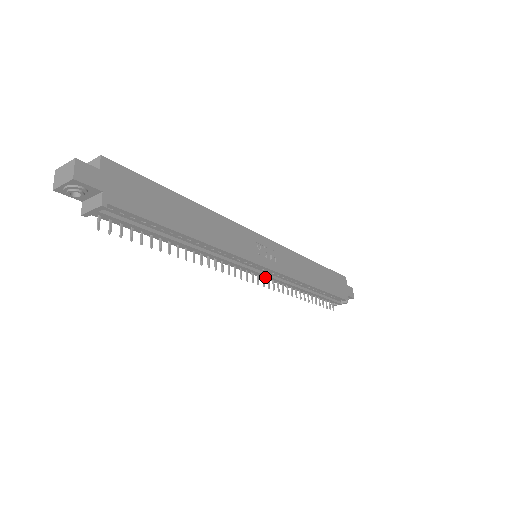
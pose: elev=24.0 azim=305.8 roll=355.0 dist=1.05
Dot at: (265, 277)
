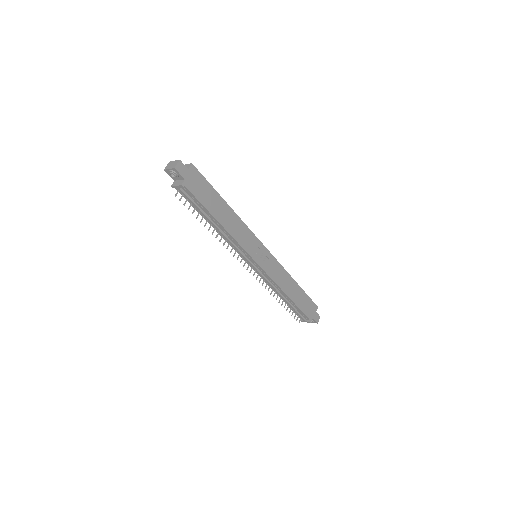
Dot at: (257, 272)
